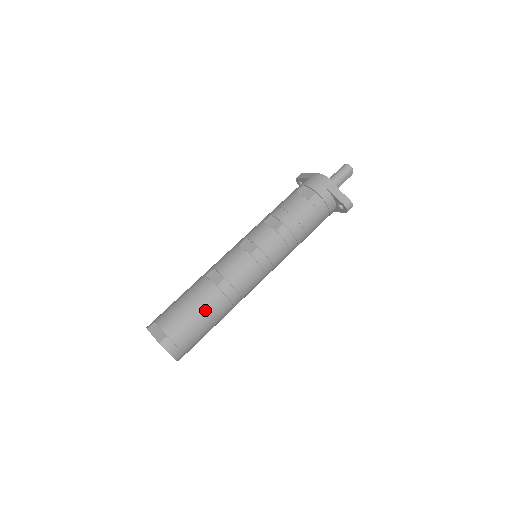
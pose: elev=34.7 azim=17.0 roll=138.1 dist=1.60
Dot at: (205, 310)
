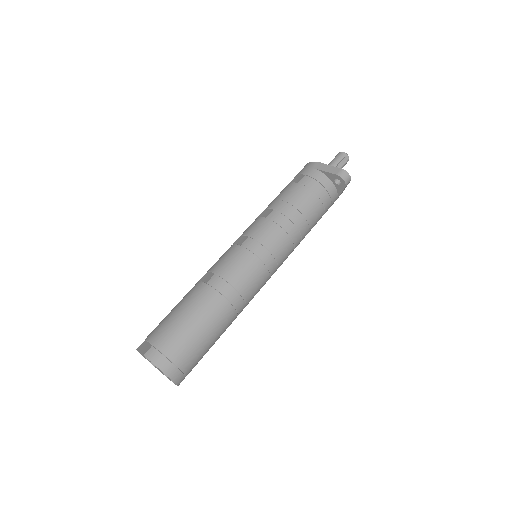
Dot at: (195, 310)
